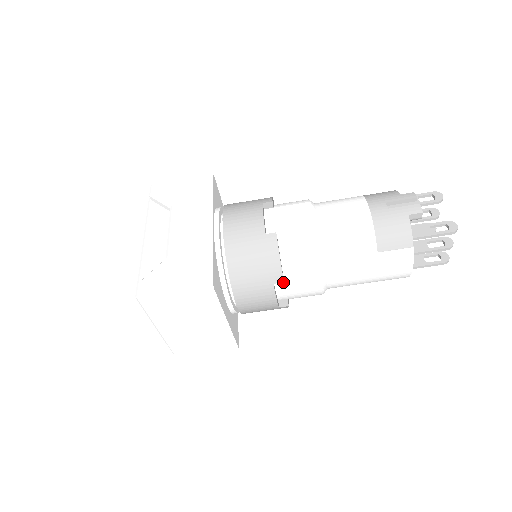
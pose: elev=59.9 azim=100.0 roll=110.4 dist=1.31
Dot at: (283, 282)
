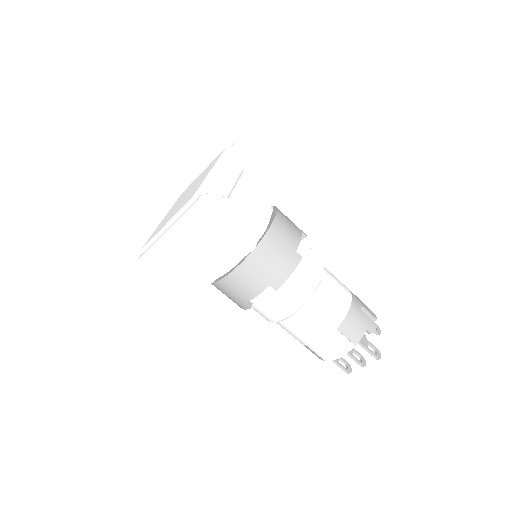
Dot at: (271, 290)
